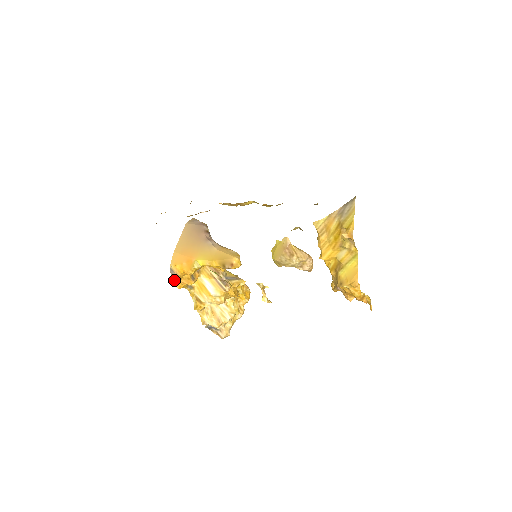
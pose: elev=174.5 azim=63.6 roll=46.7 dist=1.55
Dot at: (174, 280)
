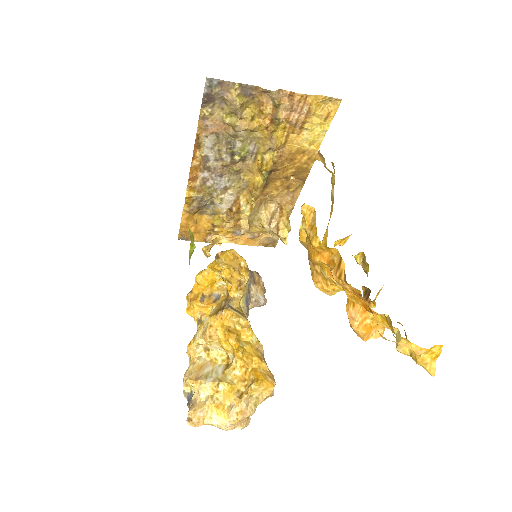
Dot at: (187, 297)
